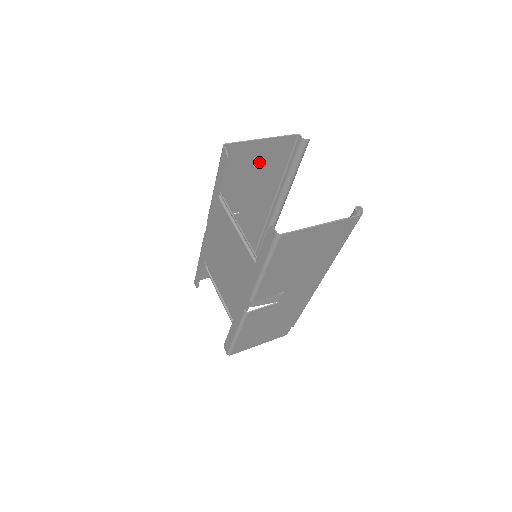
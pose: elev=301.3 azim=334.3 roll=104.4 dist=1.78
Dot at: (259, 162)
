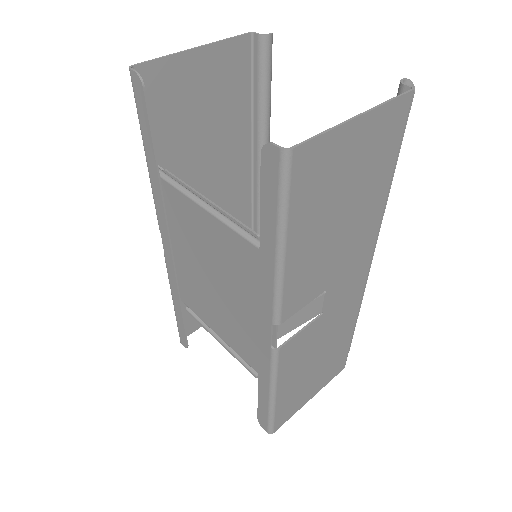
Dot at: (205, 99)
